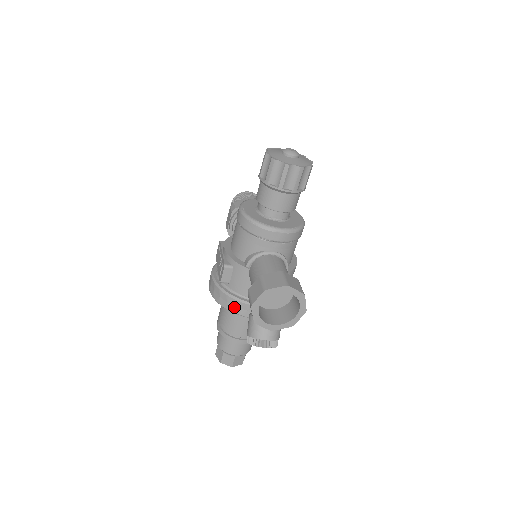
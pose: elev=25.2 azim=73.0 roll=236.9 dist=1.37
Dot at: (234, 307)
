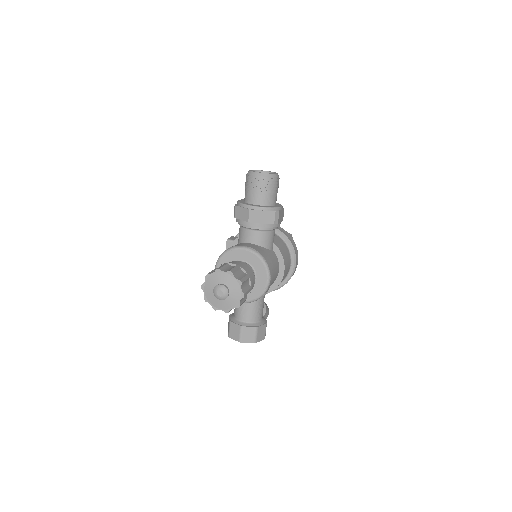
Dot at: occluded
